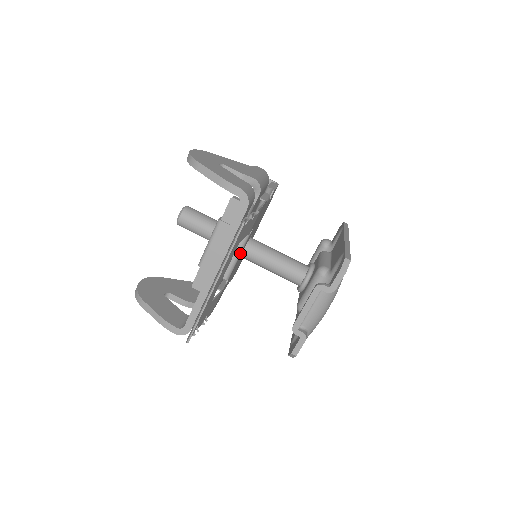
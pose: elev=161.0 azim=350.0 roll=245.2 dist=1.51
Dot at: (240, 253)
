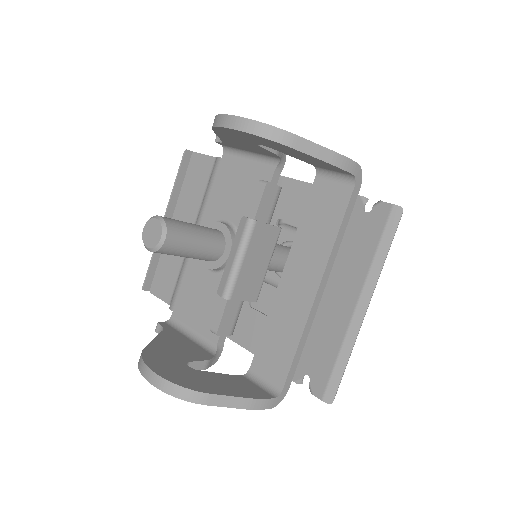
Dot at: (270, 258)
